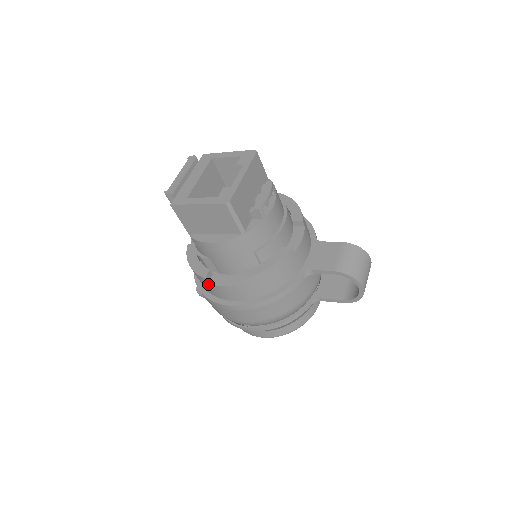
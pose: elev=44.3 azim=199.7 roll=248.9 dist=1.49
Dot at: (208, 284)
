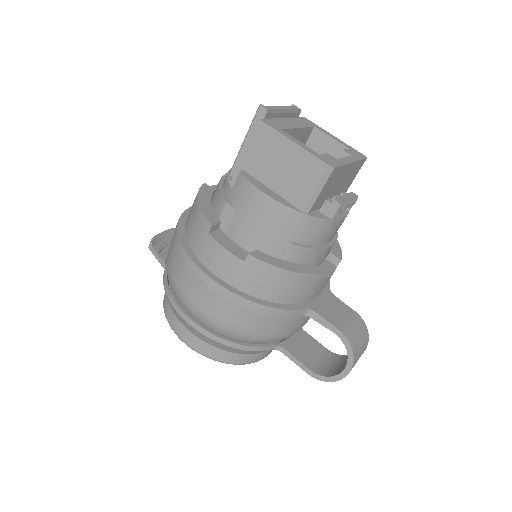
Dot at: (207, 234)
